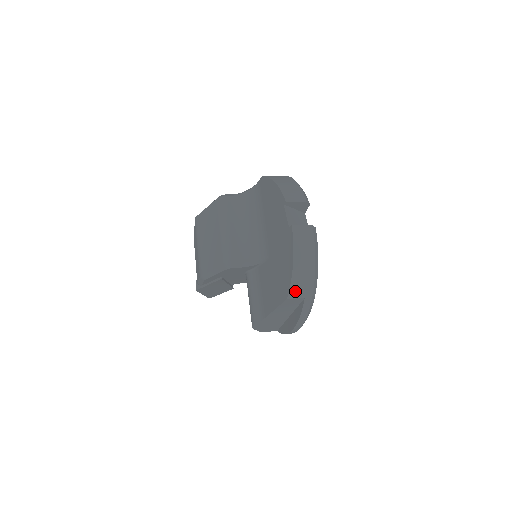
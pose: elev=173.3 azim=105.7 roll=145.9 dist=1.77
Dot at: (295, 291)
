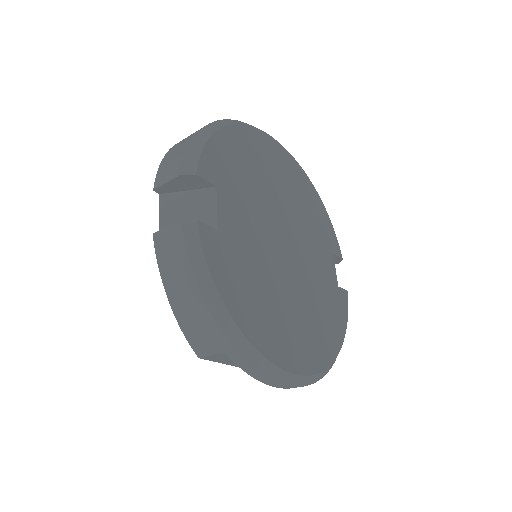
Dot at: (200, 345)
